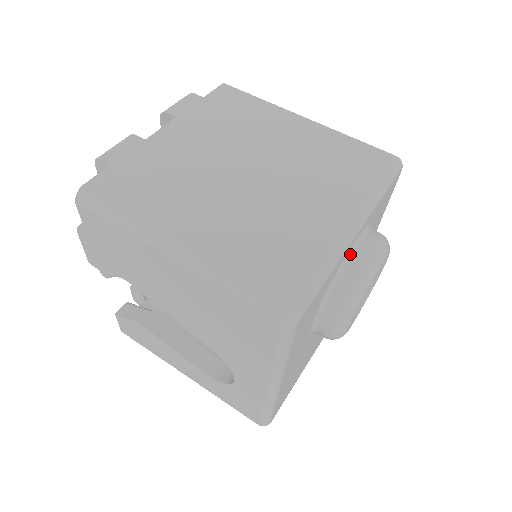
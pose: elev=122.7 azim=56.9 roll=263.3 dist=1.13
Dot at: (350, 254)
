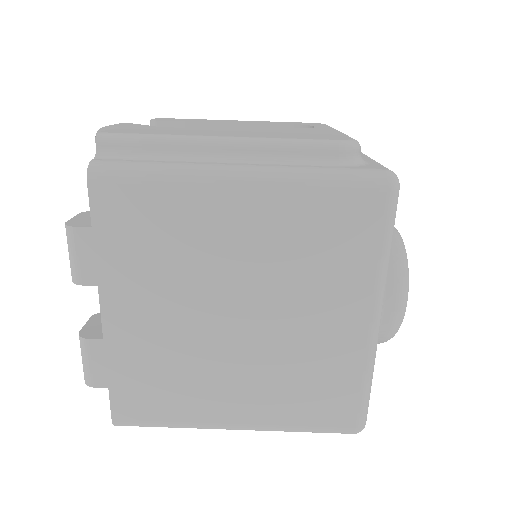
Dot at: occluded
